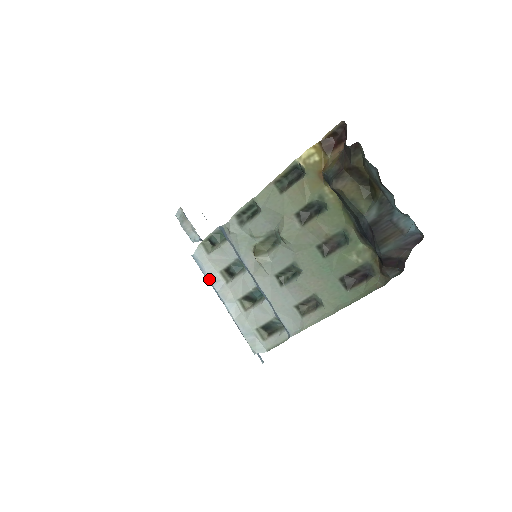
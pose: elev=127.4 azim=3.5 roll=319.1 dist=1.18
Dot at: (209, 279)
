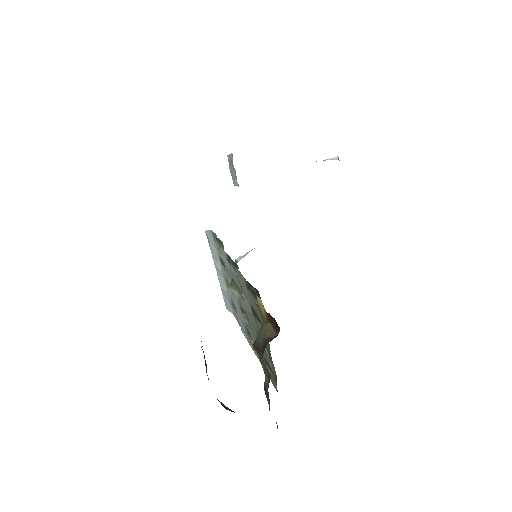
Dot at: (211, 253)
